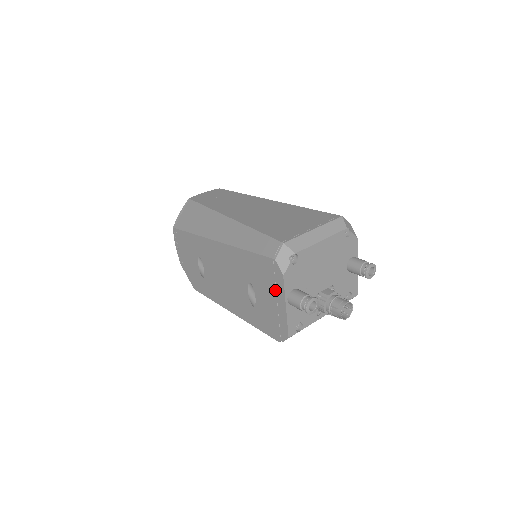
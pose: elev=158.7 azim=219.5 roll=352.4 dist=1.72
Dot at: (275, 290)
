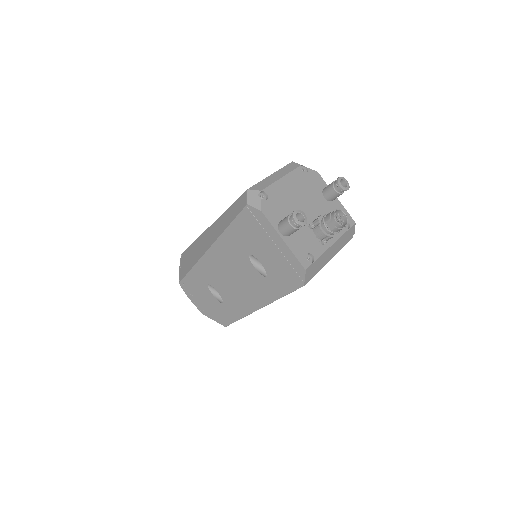
Dot at: (266, 234)
